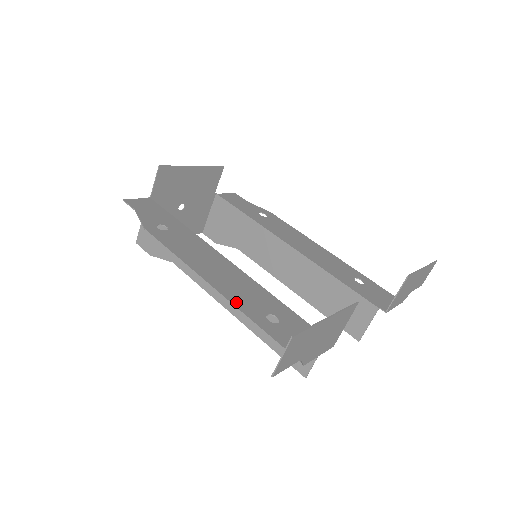
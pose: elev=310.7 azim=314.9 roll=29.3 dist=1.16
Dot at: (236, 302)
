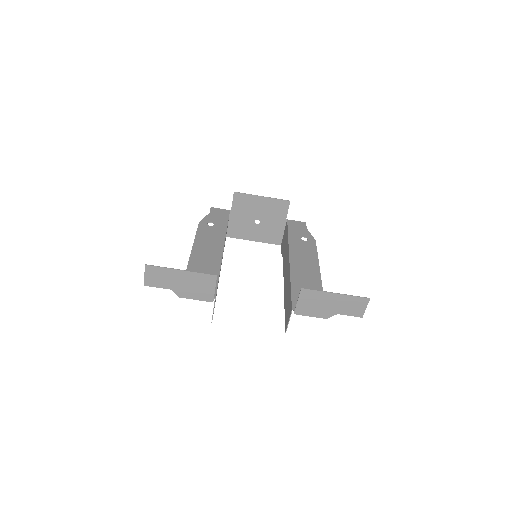
Dot at: (191, 263)
